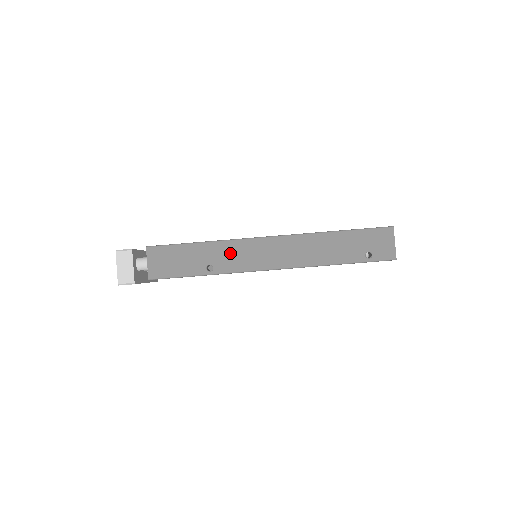
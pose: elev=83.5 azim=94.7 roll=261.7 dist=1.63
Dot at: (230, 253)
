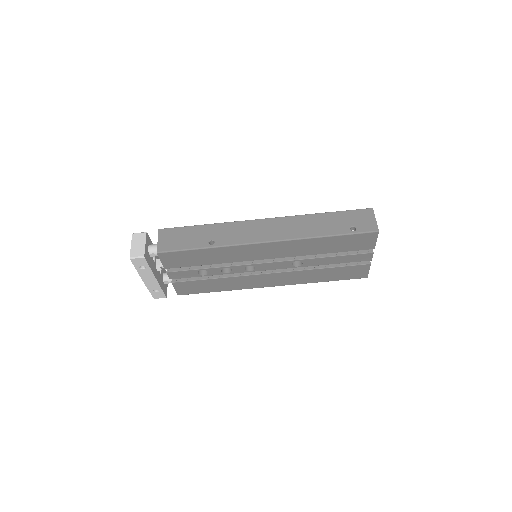
Dot at: (230, 231)
